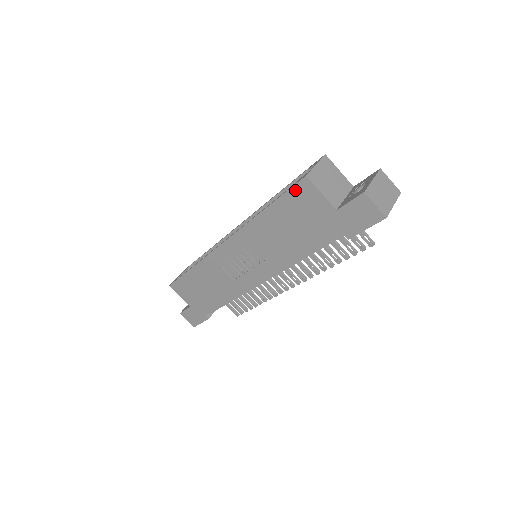
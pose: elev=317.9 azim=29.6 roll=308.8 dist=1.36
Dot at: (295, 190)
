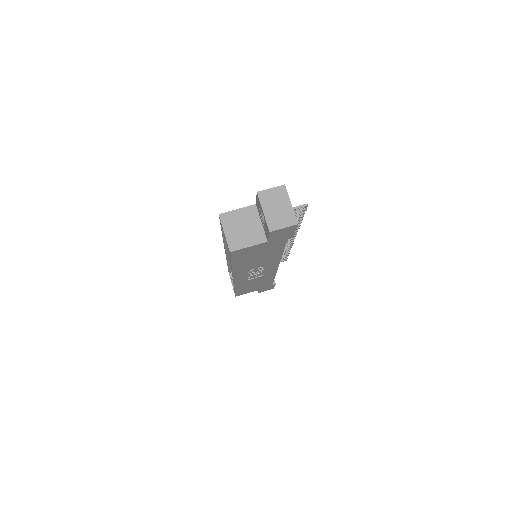
Dot at: (234, 256)
